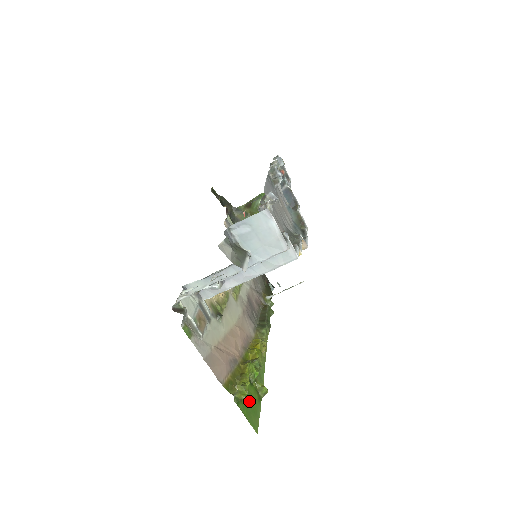
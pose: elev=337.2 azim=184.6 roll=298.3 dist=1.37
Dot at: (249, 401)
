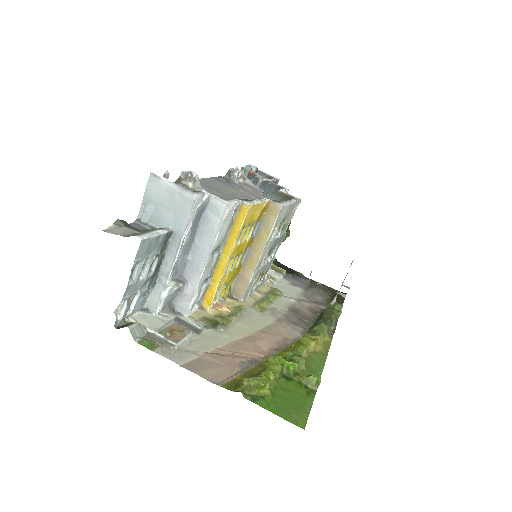
Dot at: (283, 397)
